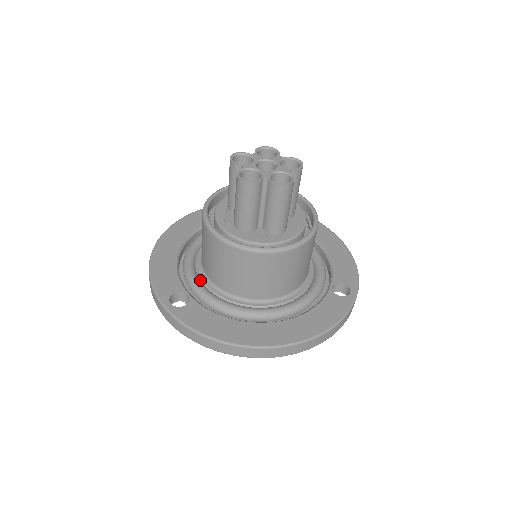
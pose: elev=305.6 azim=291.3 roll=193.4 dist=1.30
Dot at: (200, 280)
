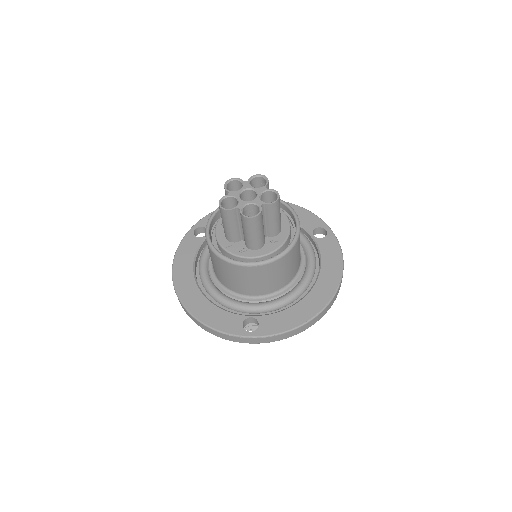
Dot at: (243, 302)
